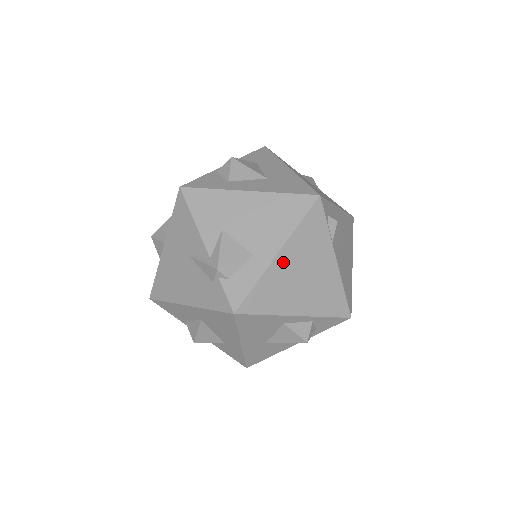
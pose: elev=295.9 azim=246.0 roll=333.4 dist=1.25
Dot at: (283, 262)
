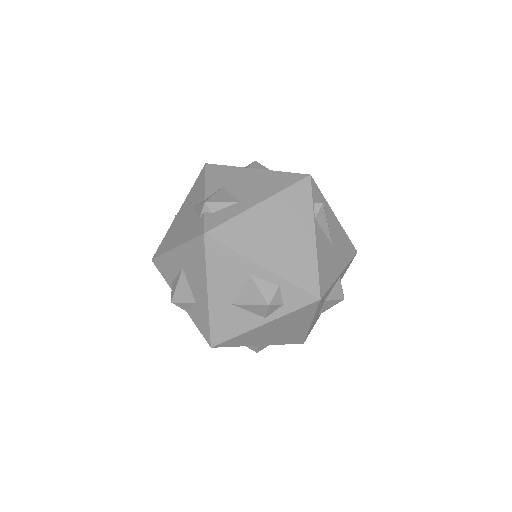
Dot at: (263, 212)
